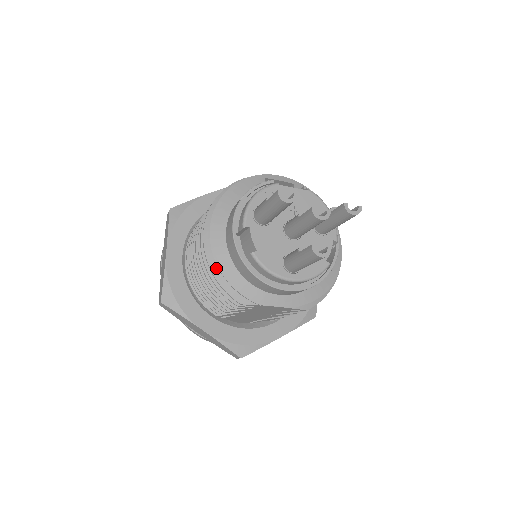
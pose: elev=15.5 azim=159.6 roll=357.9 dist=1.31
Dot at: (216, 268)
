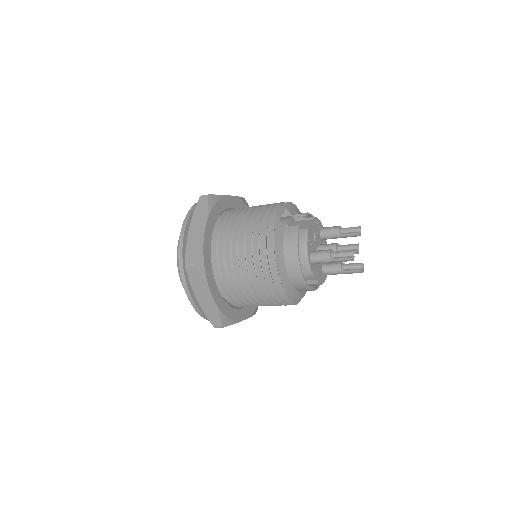
Dot at: (288, 299)
